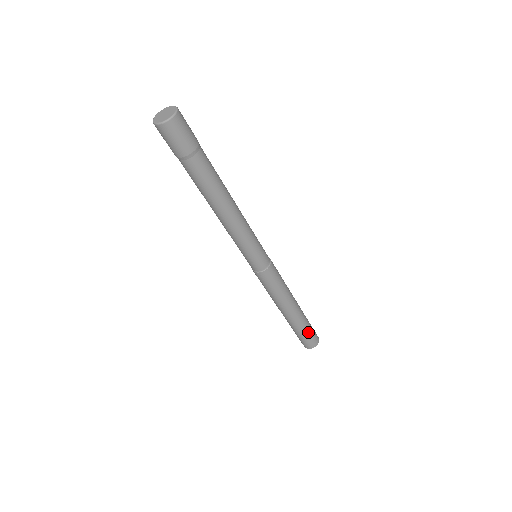
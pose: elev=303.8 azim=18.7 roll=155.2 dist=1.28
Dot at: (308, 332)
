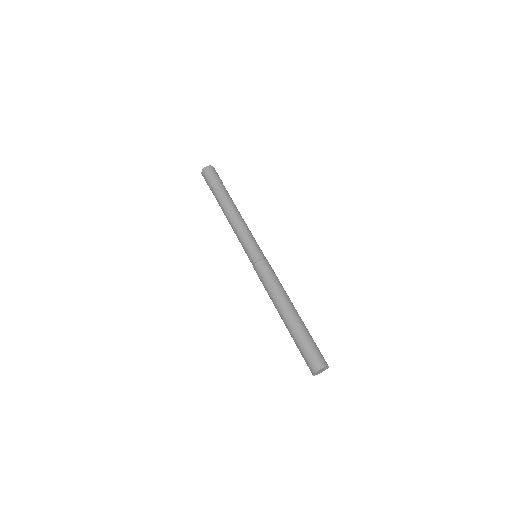
Dot at: (305, 345)
